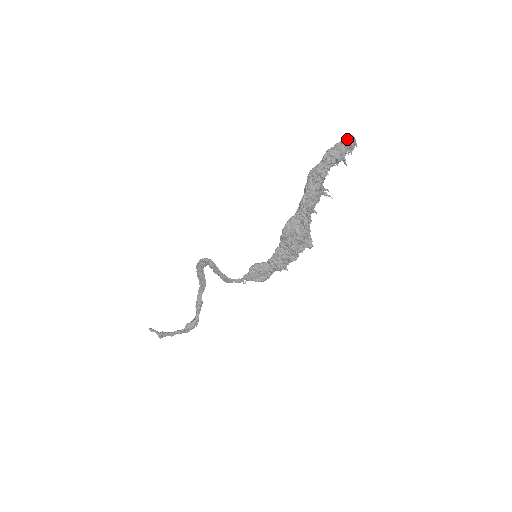
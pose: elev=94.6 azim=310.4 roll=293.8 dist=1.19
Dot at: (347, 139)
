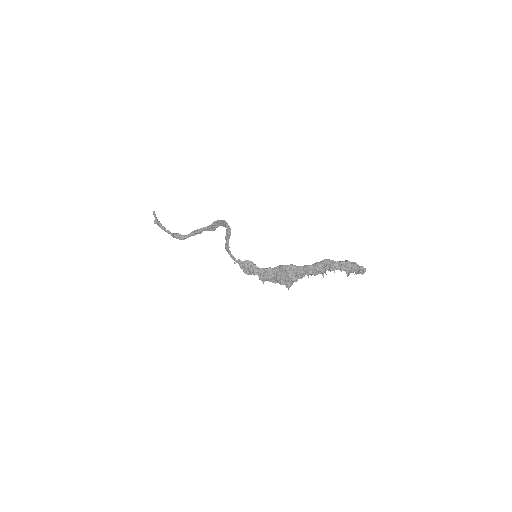
Dot at: (362, 267)
